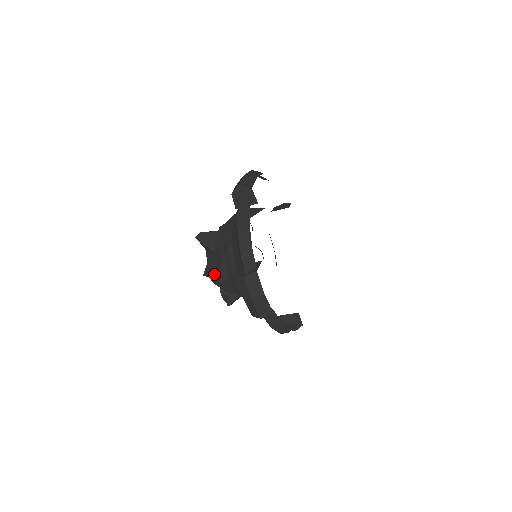
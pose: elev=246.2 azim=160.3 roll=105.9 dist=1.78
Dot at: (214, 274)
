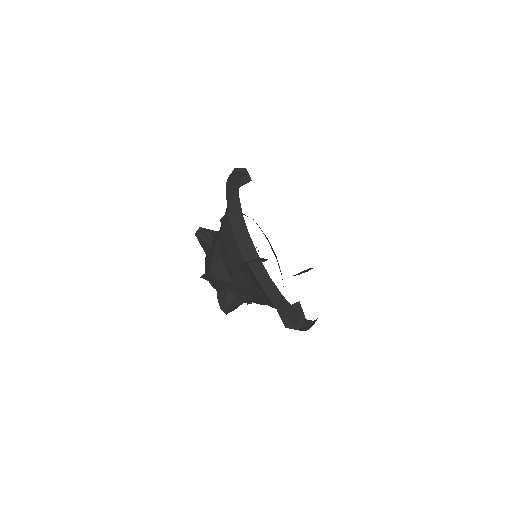
Dot at: (209, 262)
